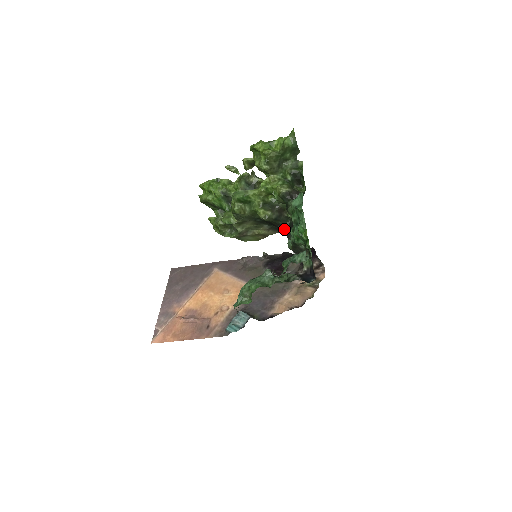
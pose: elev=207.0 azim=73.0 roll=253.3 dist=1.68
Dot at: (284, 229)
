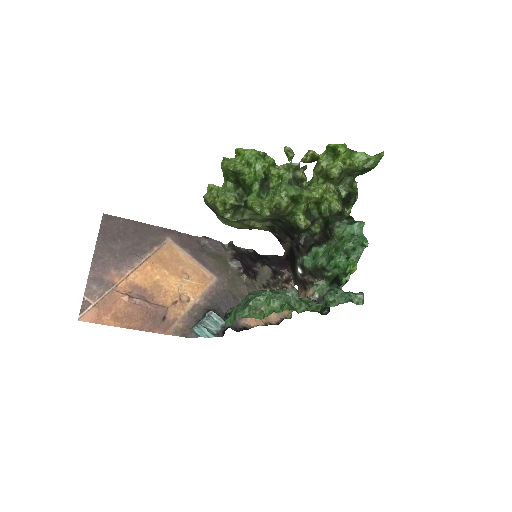
Dot at: (297, 239)
